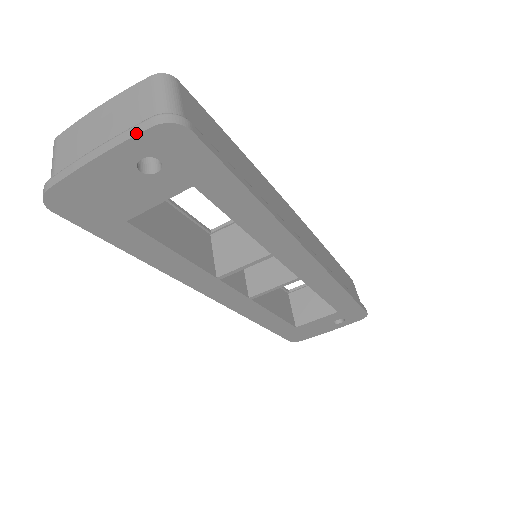
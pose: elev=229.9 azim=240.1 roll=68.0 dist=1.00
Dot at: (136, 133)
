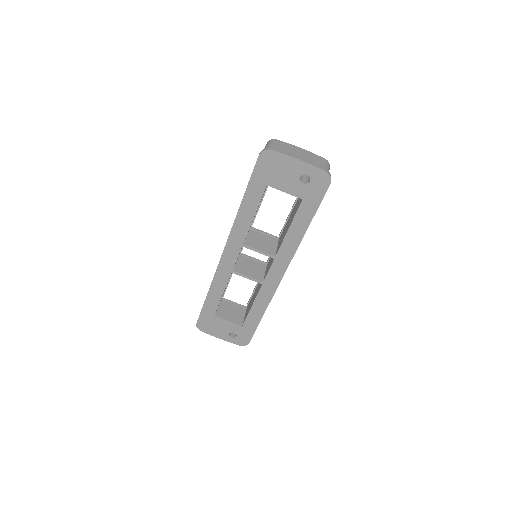
Dot at: (318, 167)
